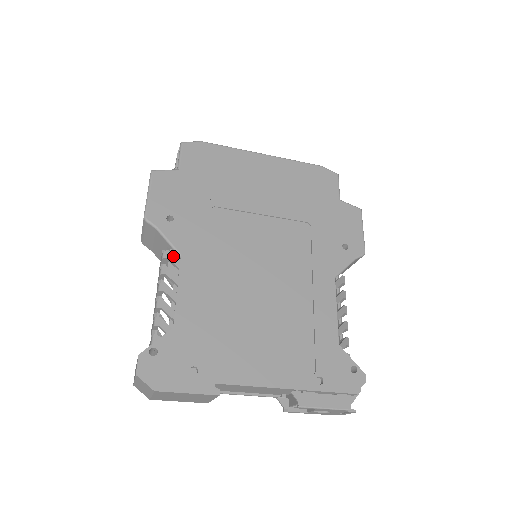
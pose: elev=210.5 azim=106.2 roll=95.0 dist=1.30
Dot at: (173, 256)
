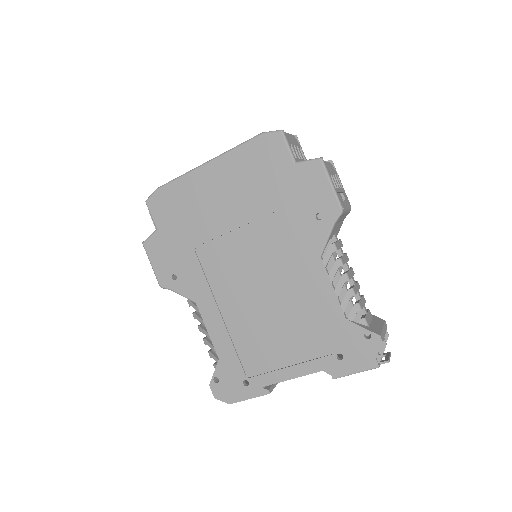
Dot at: (193, 304)
